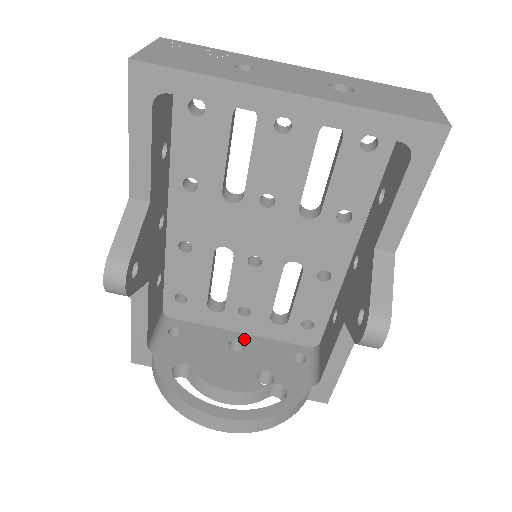
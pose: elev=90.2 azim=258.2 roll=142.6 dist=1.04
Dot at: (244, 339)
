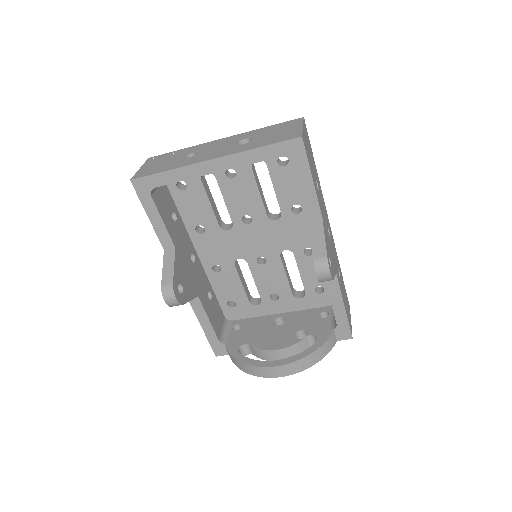
Dot at: (283, 316)
